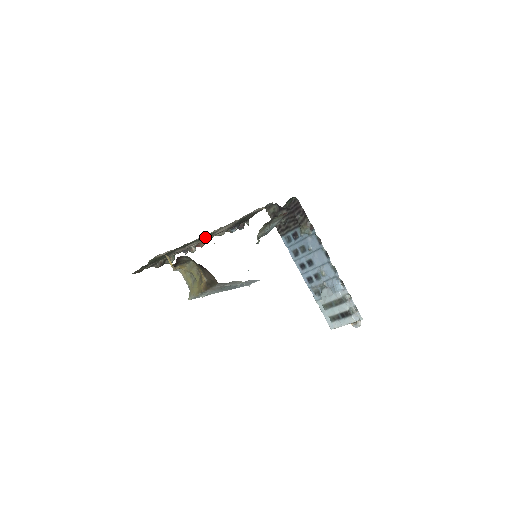
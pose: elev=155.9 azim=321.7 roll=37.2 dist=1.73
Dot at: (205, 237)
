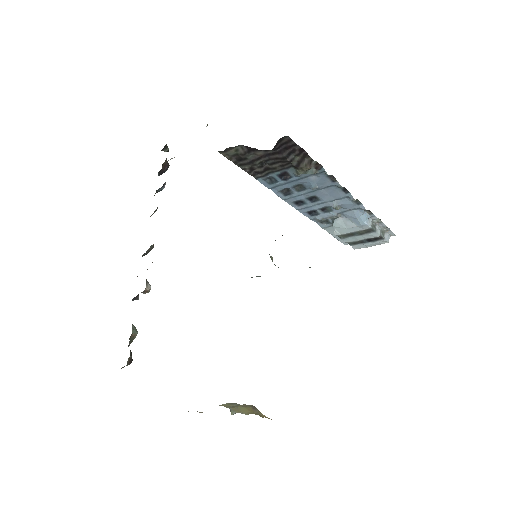
Dot at: occluded
